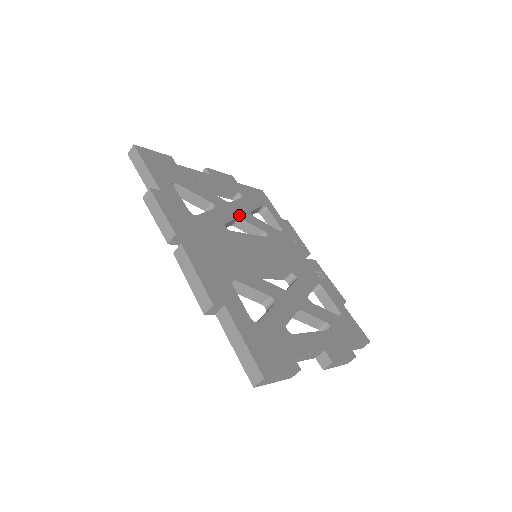
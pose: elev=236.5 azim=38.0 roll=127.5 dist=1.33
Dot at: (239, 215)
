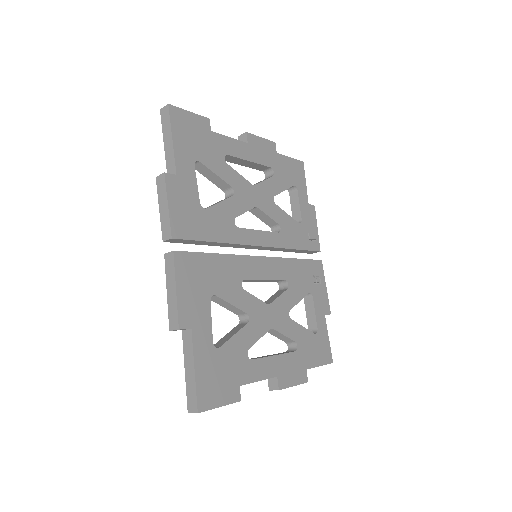
Dot at: (258, 203)
